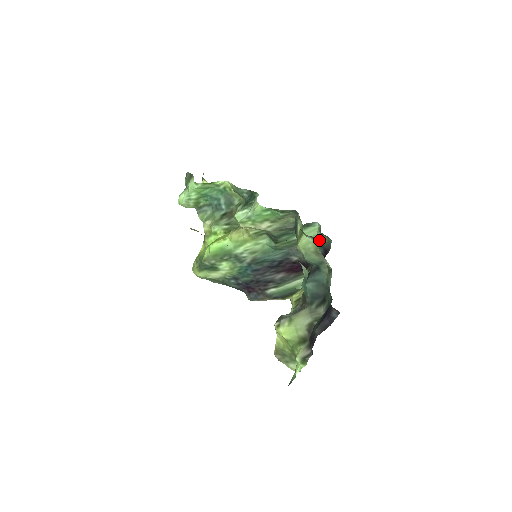
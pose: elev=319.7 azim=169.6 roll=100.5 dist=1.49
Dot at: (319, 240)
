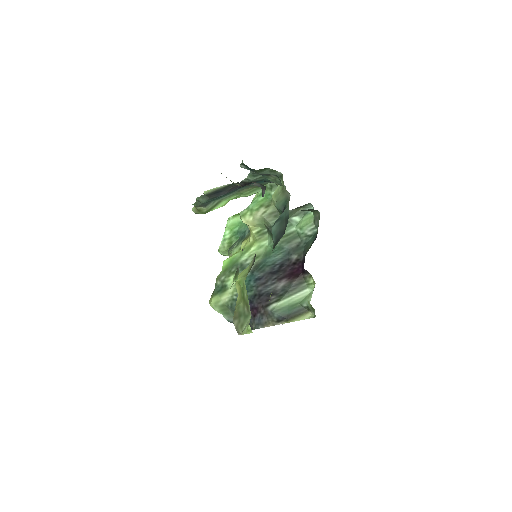
Dot at: (315, 227)
